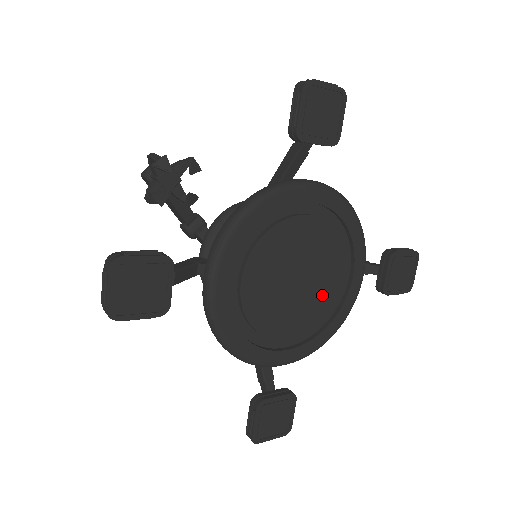
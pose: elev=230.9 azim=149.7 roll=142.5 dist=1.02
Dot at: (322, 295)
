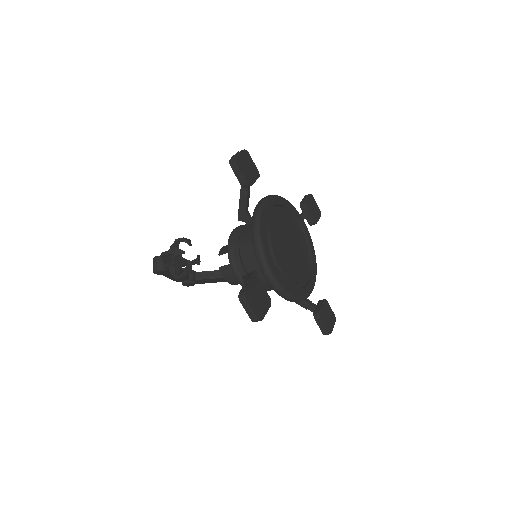
Dot at: (301, 245)
